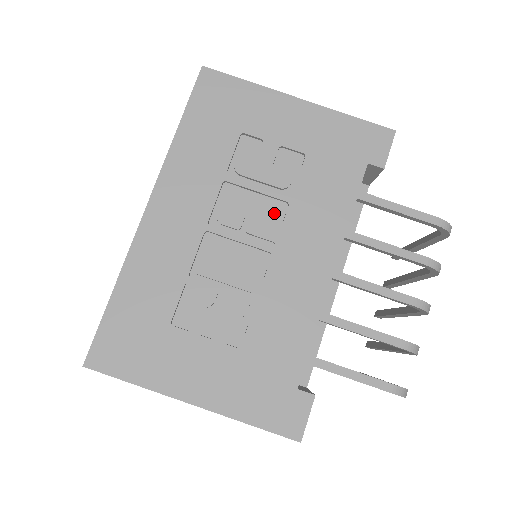
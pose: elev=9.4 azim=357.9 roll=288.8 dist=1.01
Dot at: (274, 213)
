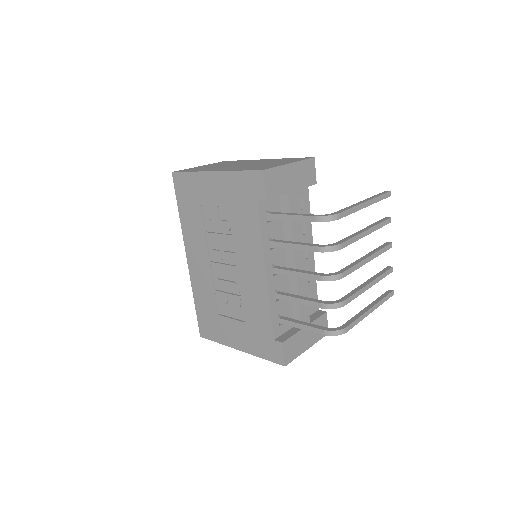
Dot at: (231, 246)
